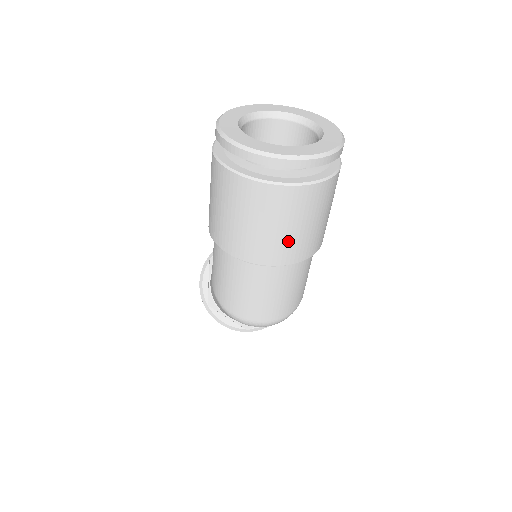
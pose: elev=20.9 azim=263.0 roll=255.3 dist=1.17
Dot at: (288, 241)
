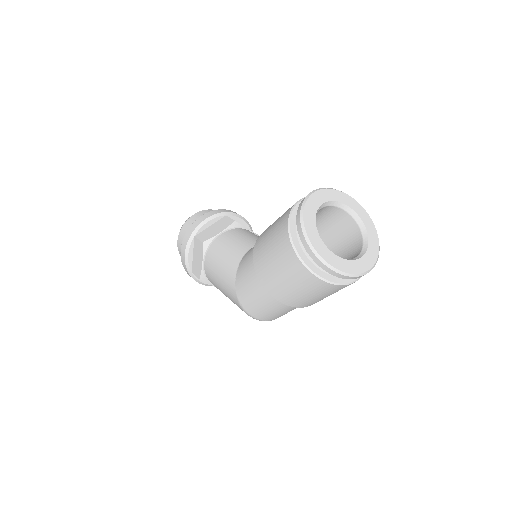
Dot at: occluded
